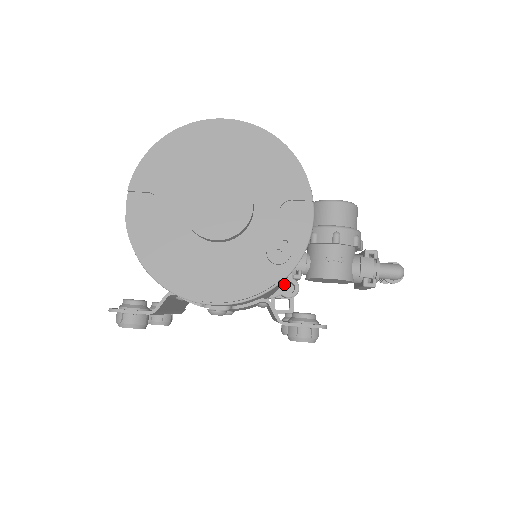
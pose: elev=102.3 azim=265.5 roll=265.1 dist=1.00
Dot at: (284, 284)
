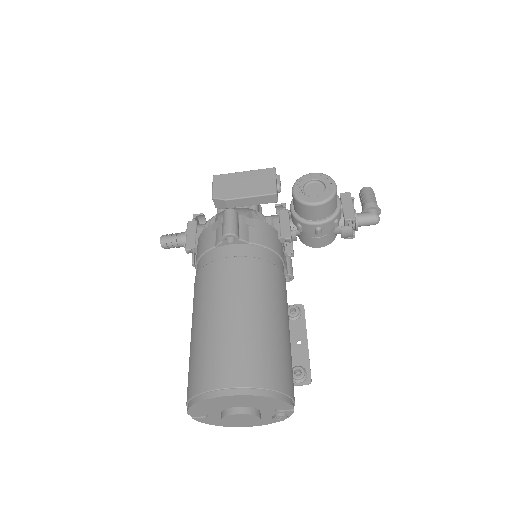
Dot at: occluded
